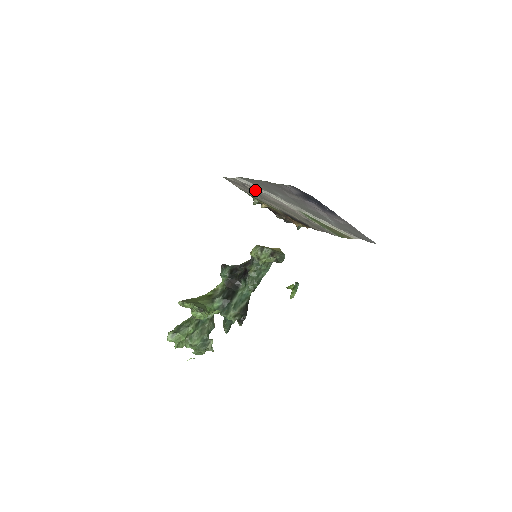
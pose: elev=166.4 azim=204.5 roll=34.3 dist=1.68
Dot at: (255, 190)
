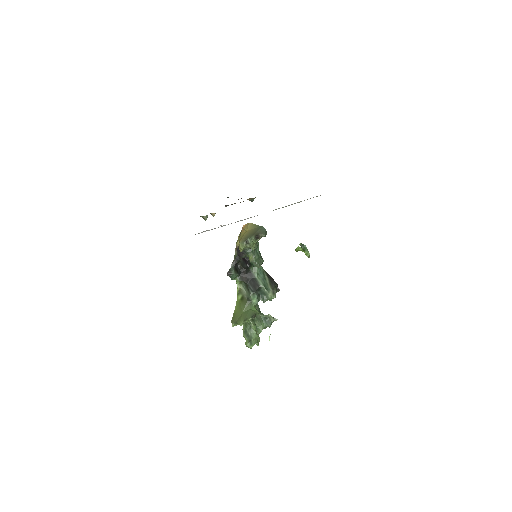
Dot at: occluded
